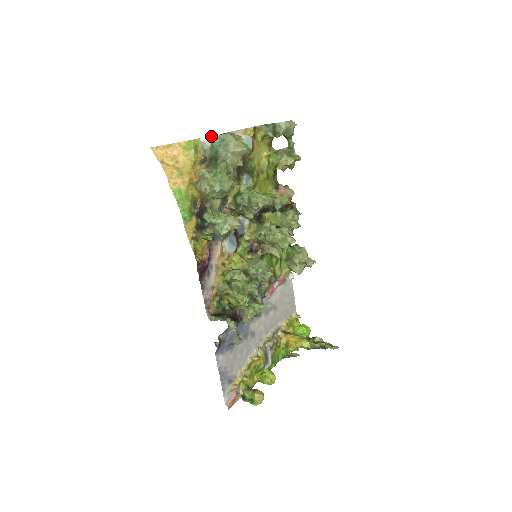
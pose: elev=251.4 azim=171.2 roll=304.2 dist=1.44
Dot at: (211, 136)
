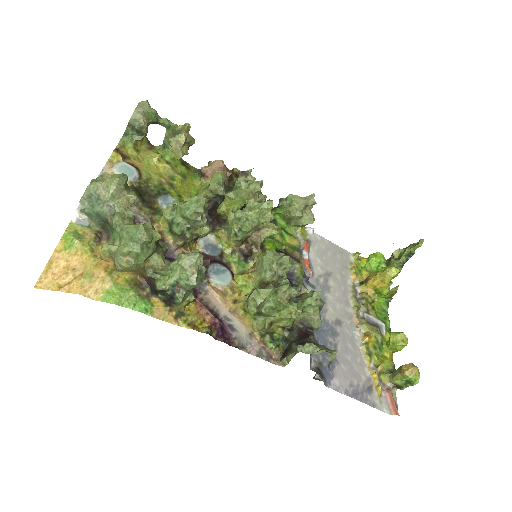
Dot at: occluded
